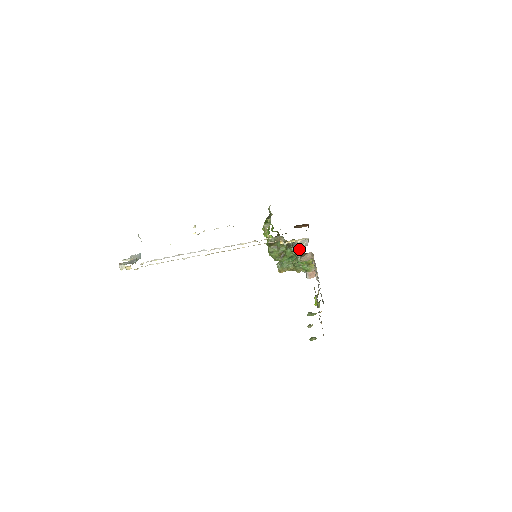
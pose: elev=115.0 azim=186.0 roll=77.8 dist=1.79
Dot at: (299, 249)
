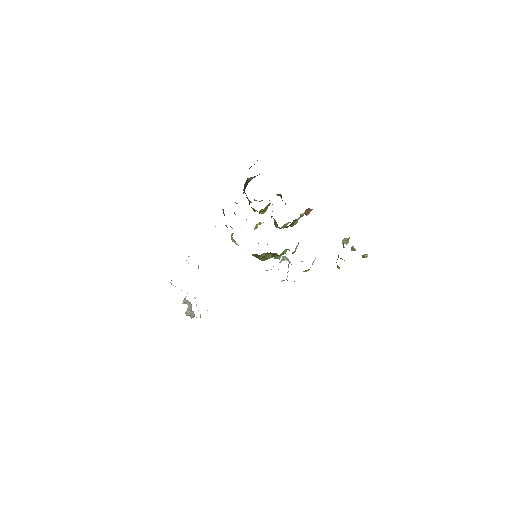
Dot at: occluded
